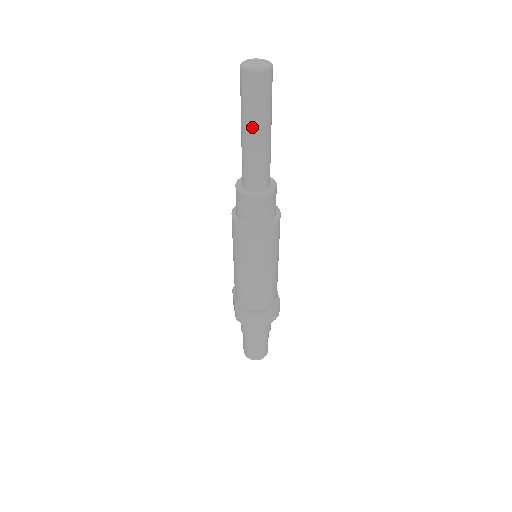
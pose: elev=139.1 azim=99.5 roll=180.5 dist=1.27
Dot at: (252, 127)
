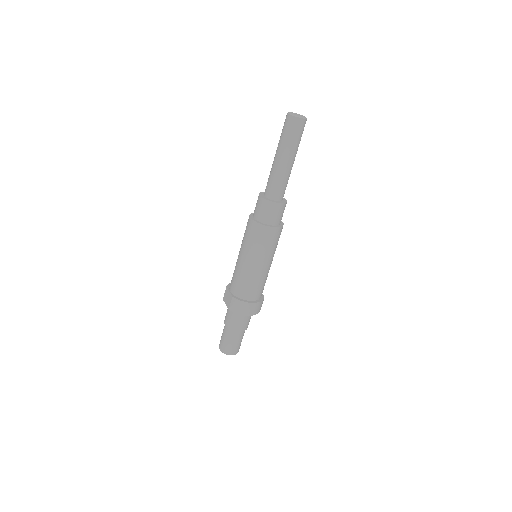
Dot at: (287, 153)
